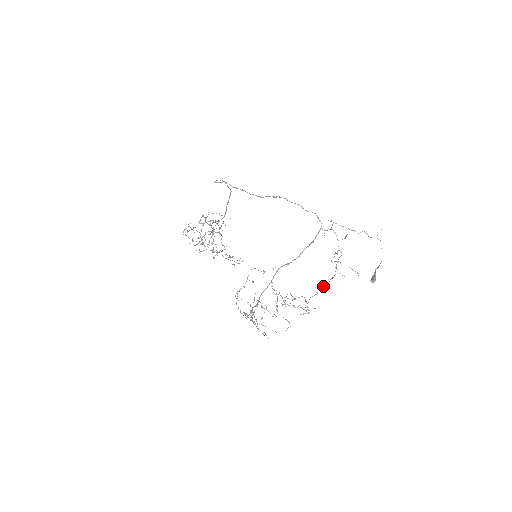
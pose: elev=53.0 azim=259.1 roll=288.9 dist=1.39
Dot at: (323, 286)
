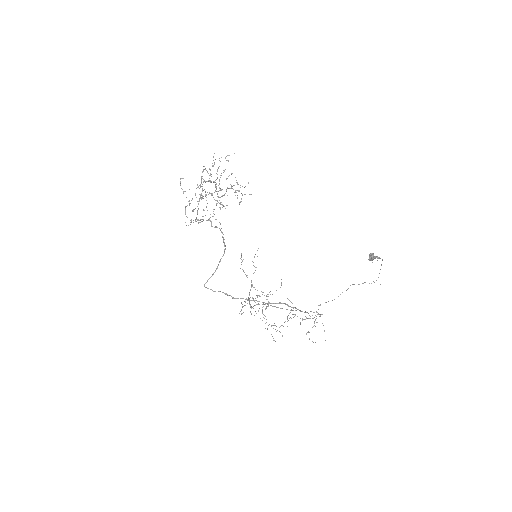
Dot at: occluded
